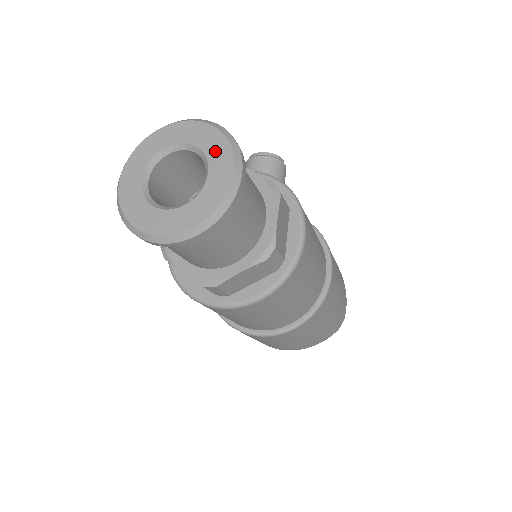
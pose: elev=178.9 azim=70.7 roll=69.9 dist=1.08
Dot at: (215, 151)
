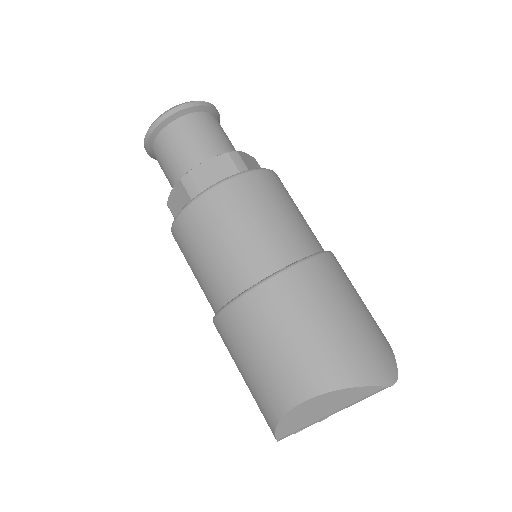
Dot at: occluded
